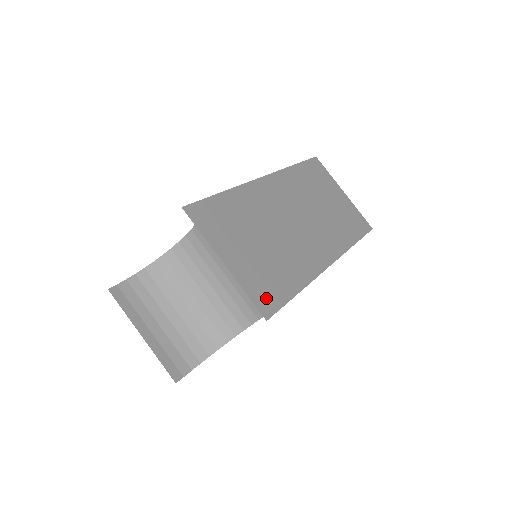
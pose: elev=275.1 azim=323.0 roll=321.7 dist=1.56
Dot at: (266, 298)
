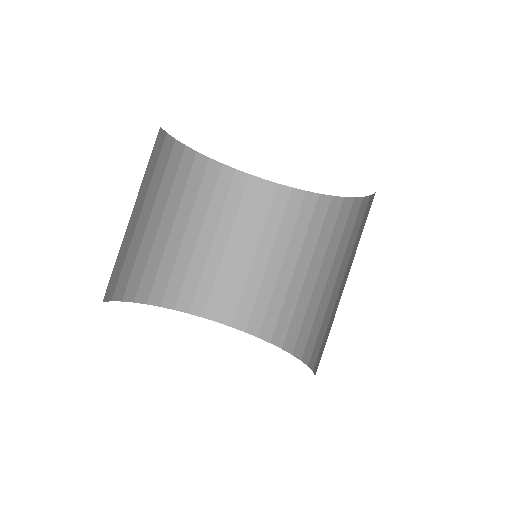
Dot at: occluded
